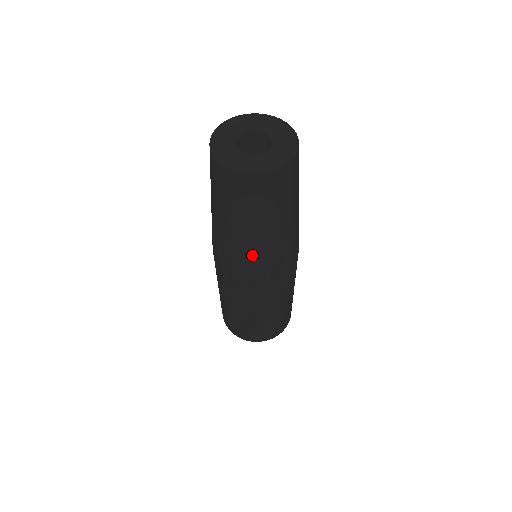
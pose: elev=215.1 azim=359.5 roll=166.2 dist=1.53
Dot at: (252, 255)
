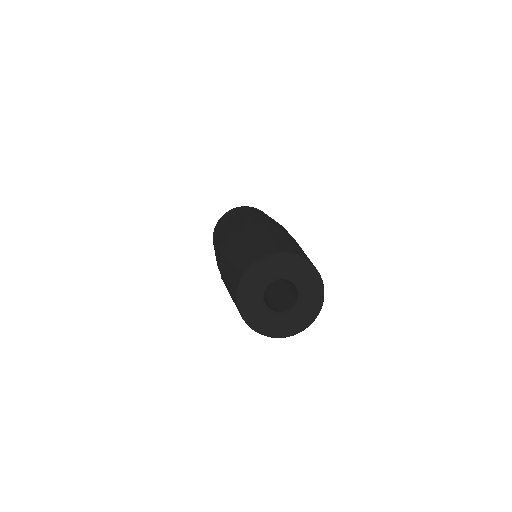
Dot at: occluded
